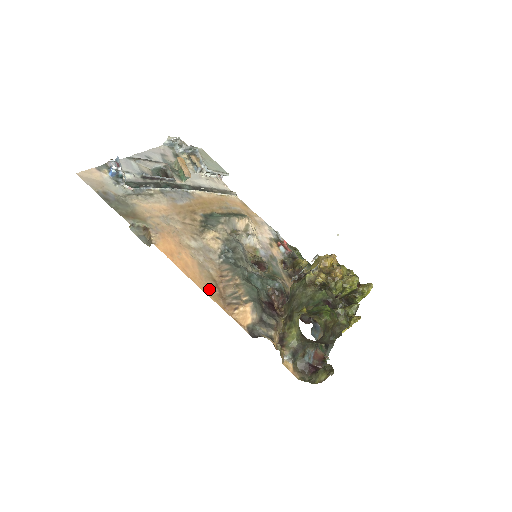
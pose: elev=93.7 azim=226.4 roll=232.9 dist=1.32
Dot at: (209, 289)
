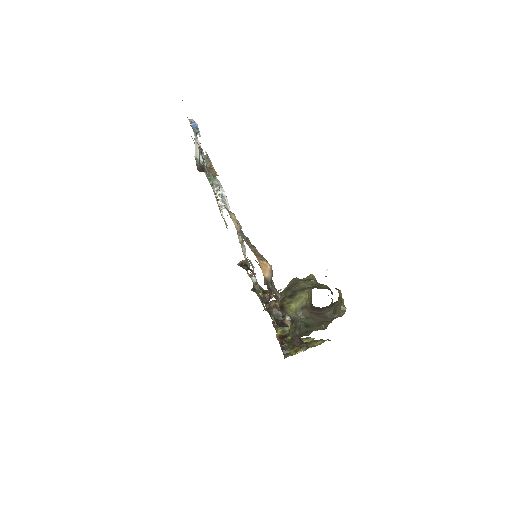
Dot at: occluded
